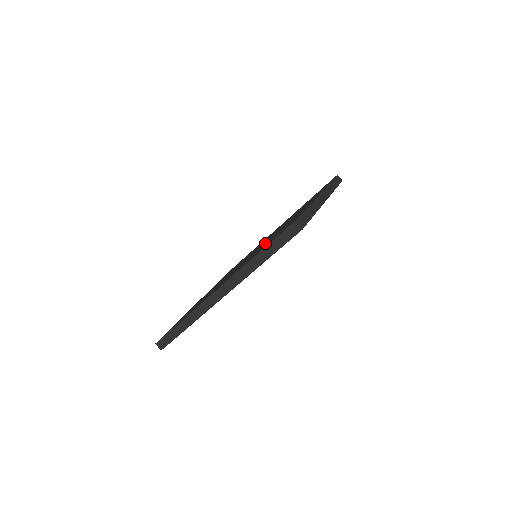
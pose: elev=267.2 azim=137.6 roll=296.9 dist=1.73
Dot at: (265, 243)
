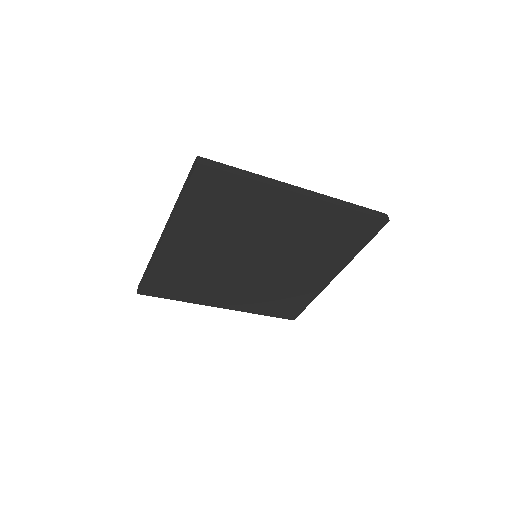
Dot at: occluded
